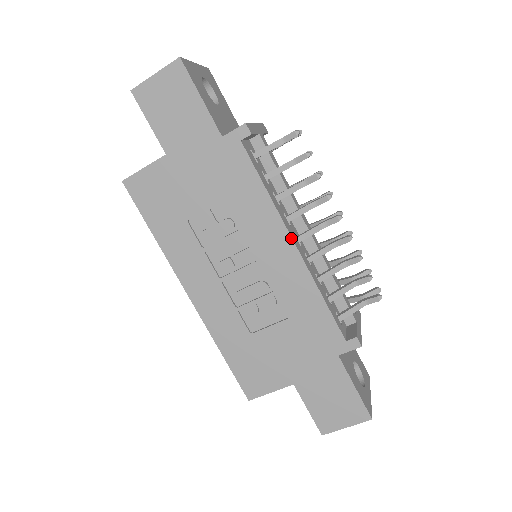
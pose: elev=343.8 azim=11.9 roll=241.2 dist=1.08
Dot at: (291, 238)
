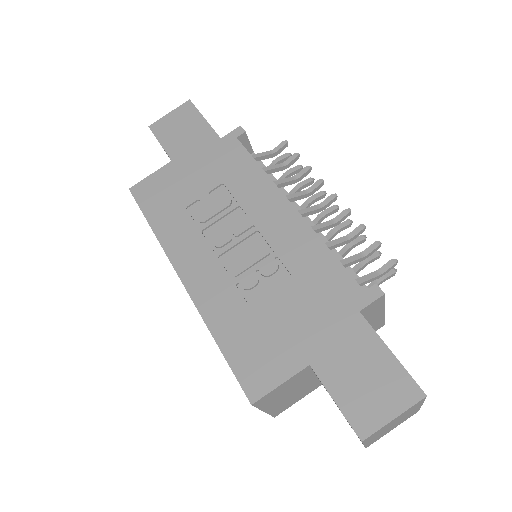
Dot at: (287, 200)
